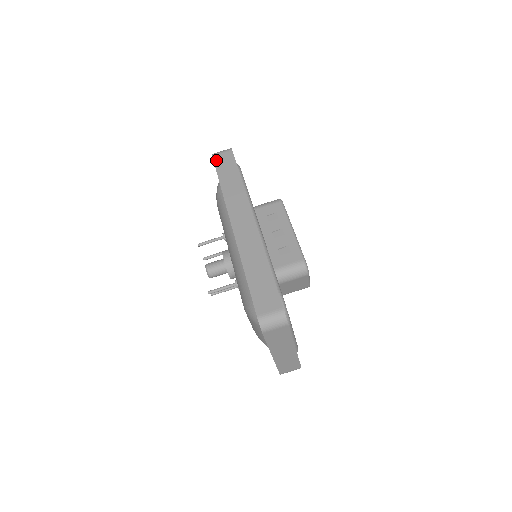
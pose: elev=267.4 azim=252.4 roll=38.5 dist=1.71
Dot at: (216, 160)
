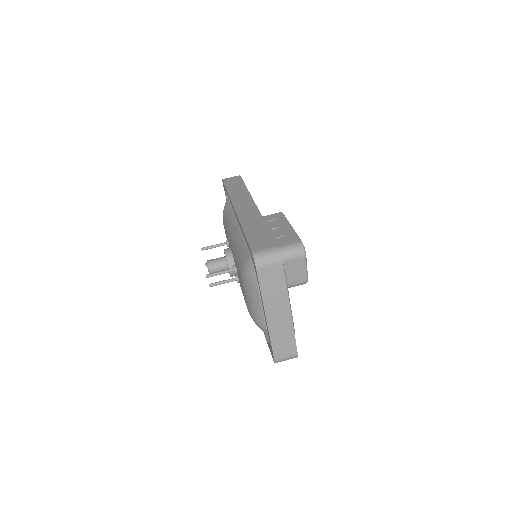
Dot at: (225, 181)
